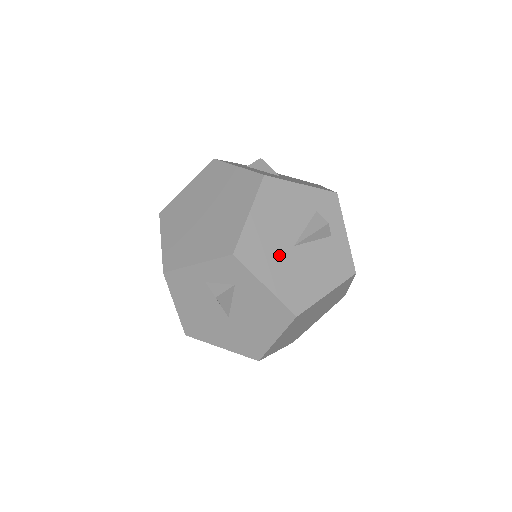
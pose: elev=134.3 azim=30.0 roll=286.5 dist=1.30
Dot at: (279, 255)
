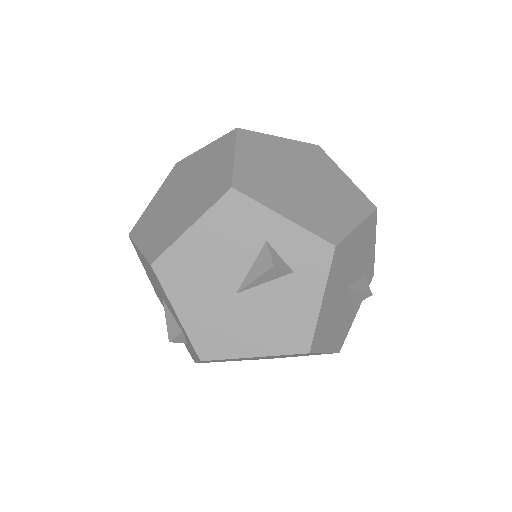
Dot at: (340, 284)
